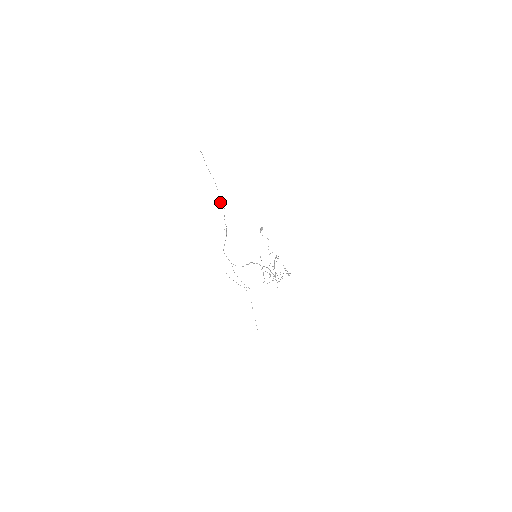
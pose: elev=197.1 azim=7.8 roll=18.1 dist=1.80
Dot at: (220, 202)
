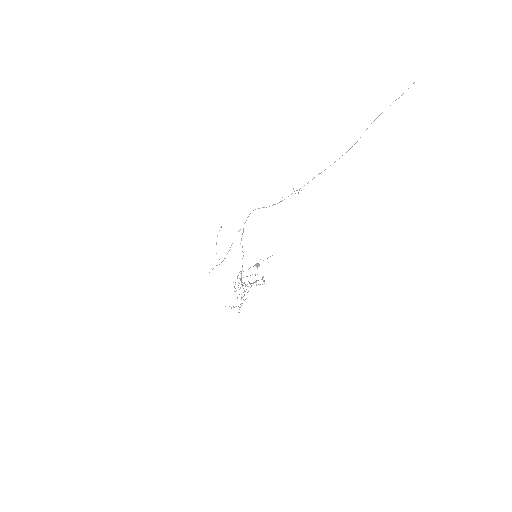
Dot at: (321, 172)
